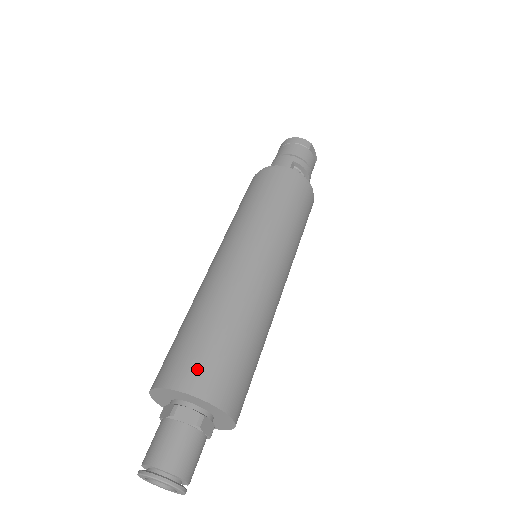
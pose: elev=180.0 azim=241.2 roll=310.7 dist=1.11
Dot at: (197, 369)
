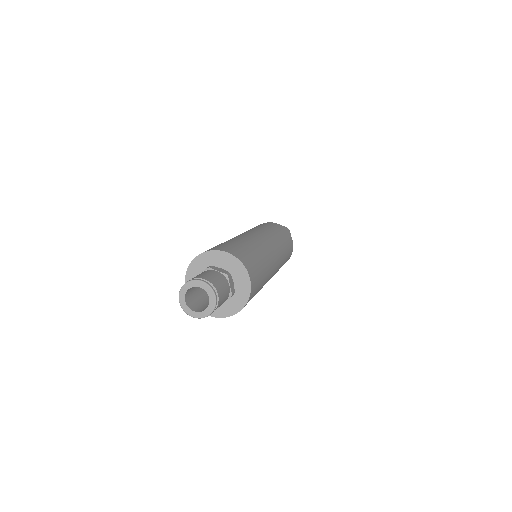
Dot at: (229, 248)
